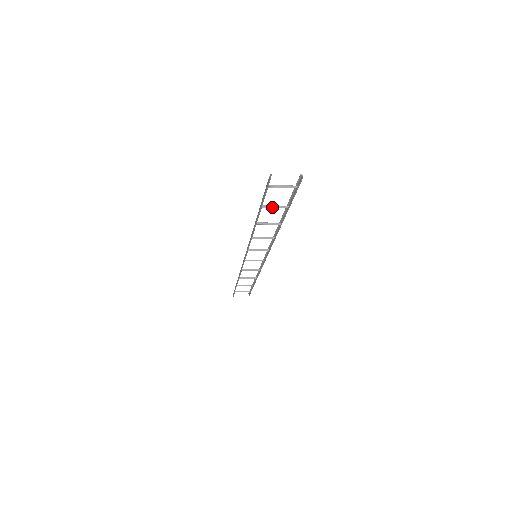
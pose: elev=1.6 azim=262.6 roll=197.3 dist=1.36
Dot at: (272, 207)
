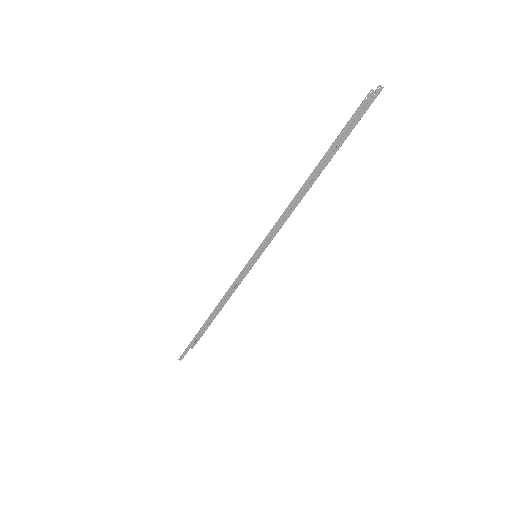
Dot at: occluded
